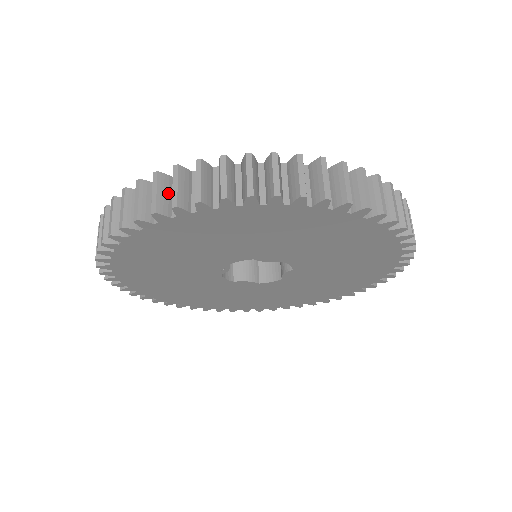
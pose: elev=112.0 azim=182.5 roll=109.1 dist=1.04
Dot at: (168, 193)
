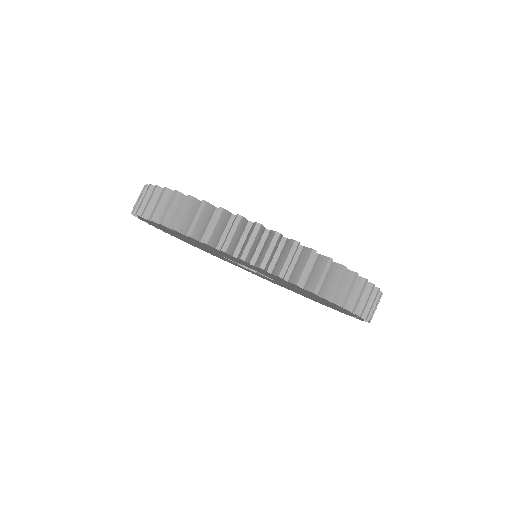
Dot at: (275, 251)
